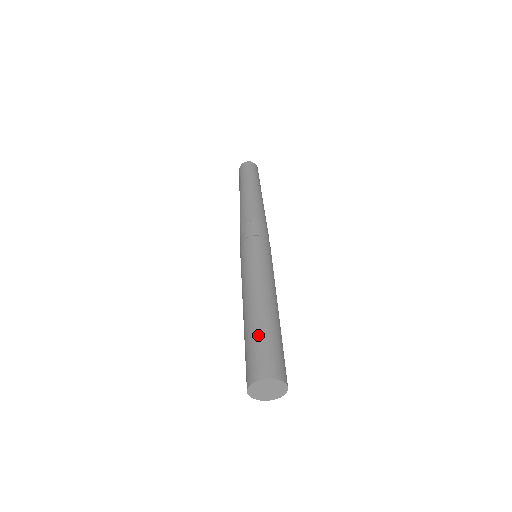
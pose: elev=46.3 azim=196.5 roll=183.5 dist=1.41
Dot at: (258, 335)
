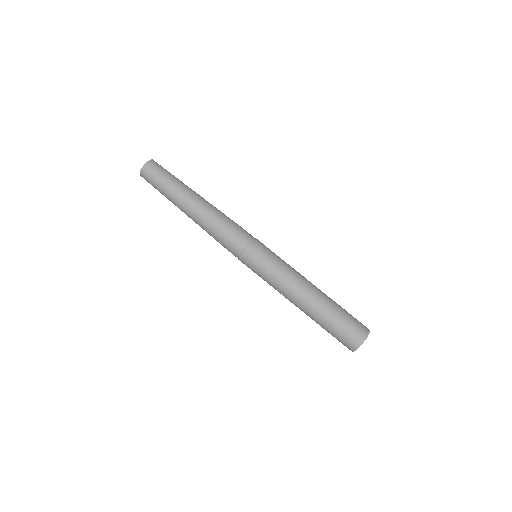
Dot at: (337, 314)
